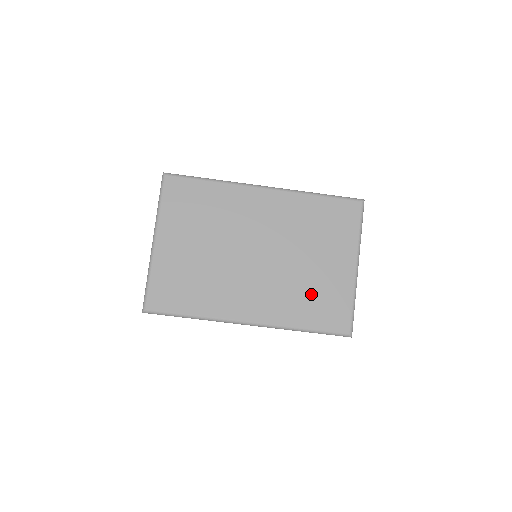
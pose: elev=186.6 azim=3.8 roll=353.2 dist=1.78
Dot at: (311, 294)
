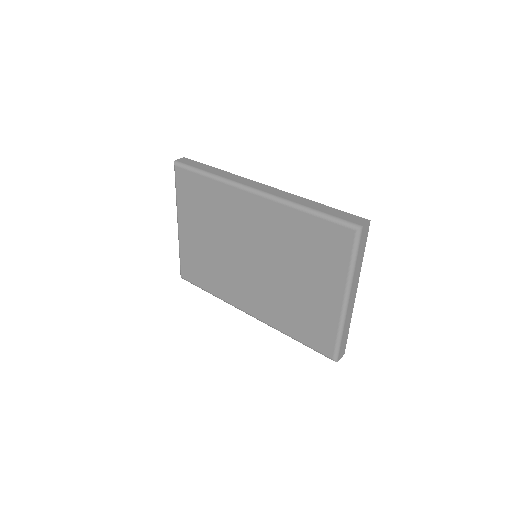
Dot at: (298, 311)
